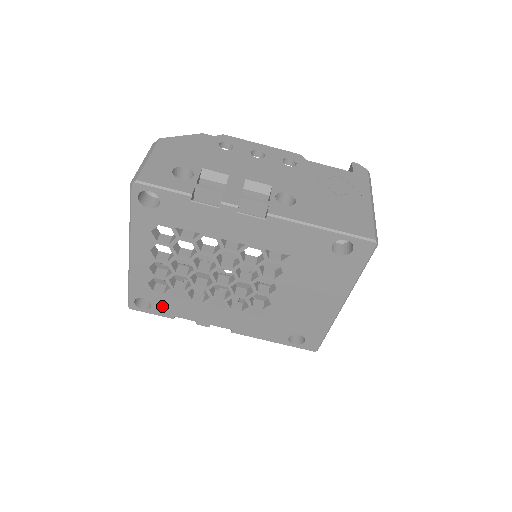
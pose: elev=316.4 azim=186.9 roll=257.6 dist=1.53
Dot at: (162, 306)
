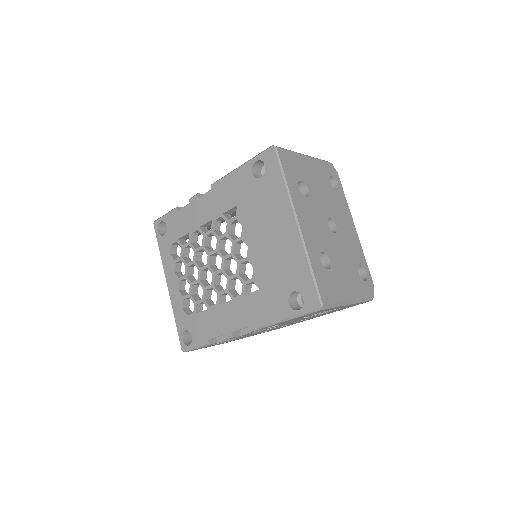
Dot at: (197, 331)
